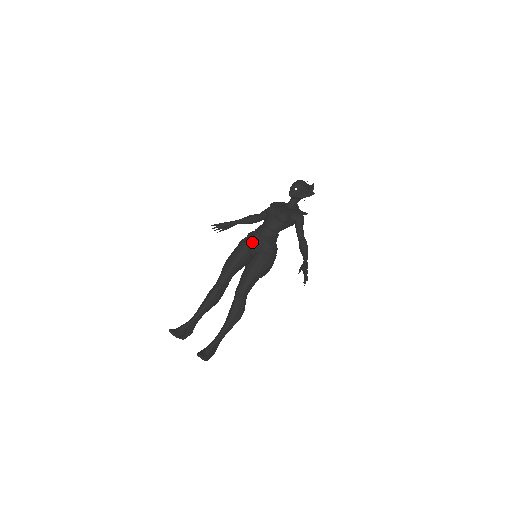
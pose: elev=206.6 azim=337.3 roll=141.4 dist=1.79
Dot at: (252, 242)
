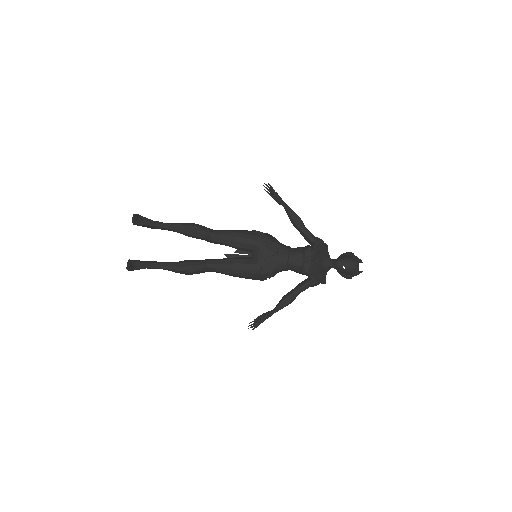
Dot at: (265, 252)
